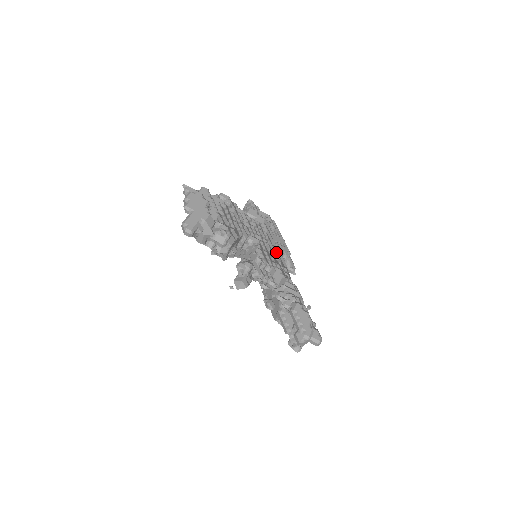
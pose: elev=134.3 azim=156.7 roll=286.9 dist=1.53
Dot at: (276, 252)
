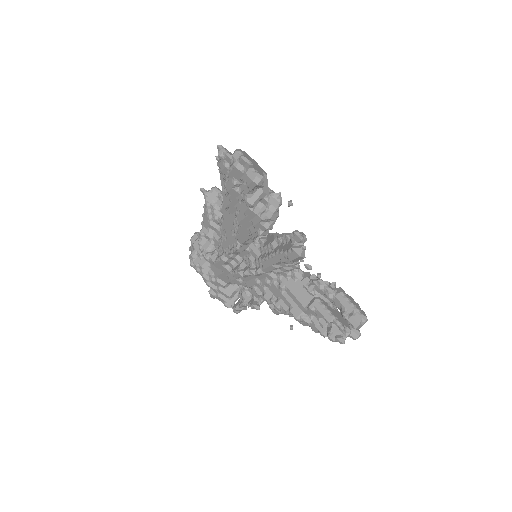
Dot at: occluded
